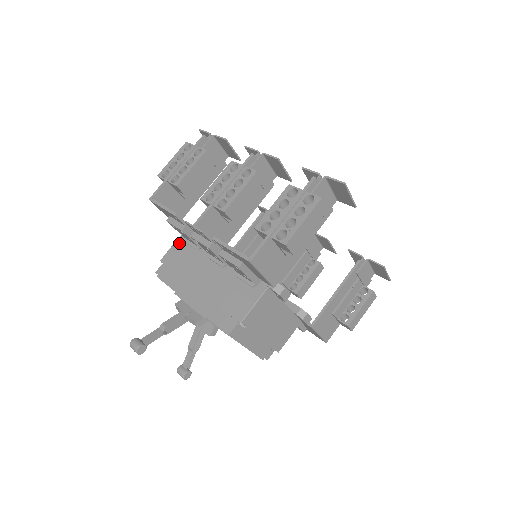
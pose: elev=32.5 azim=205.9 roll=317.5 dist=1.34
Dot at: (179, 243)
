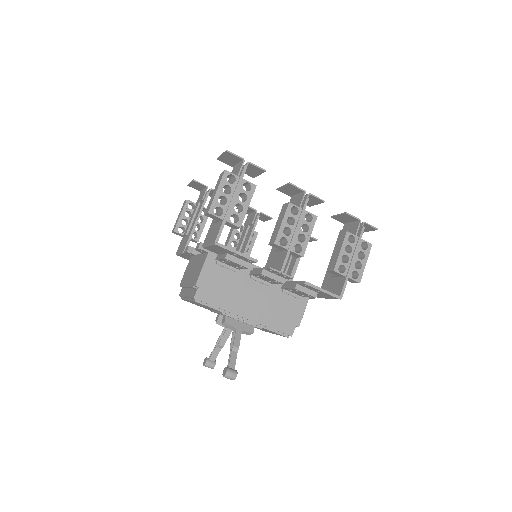
Dot at: (210, 265)
